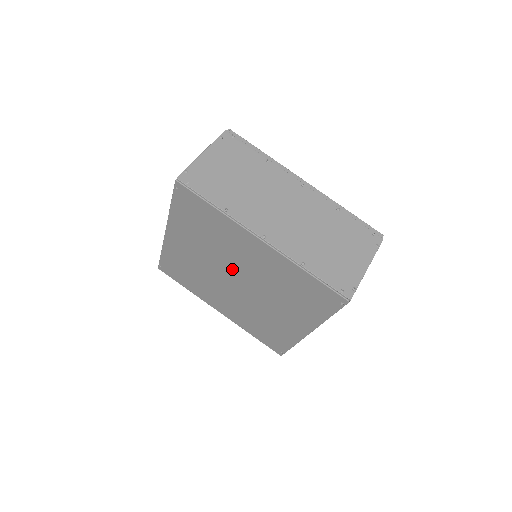
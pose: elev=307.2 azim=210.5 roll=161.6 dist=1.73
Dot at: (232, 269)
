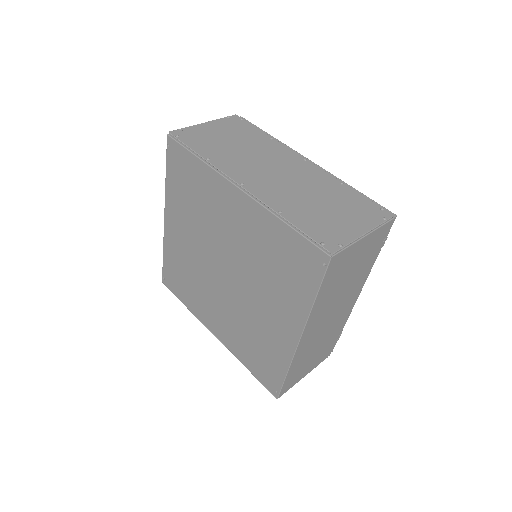
Dot at: (219, 251)
